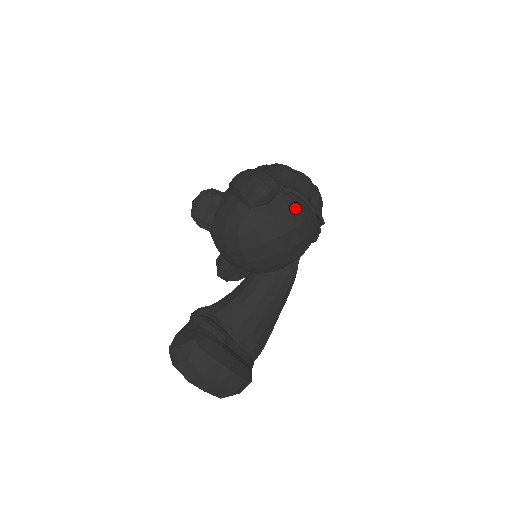
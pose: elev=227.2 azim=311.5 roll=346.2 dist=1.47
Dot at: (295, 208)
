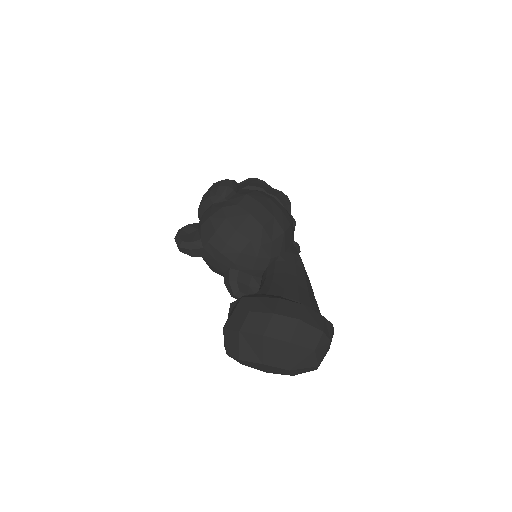
Dot at: (259, 191)
